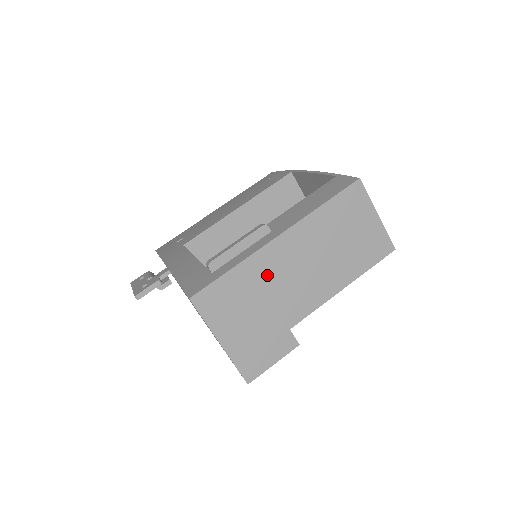
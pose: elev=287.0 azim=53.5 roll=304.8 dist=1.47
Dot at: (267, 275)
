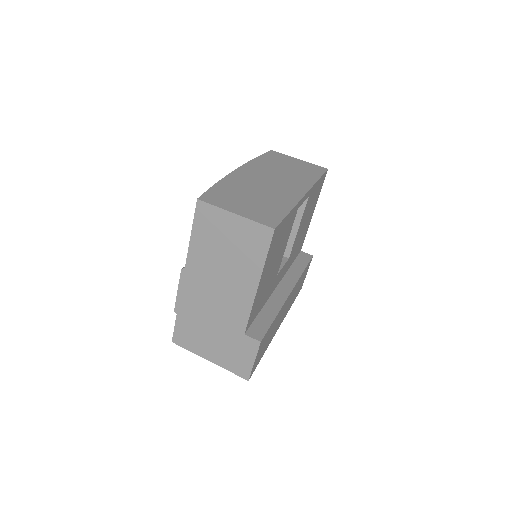
Dot at: (199, 306)
